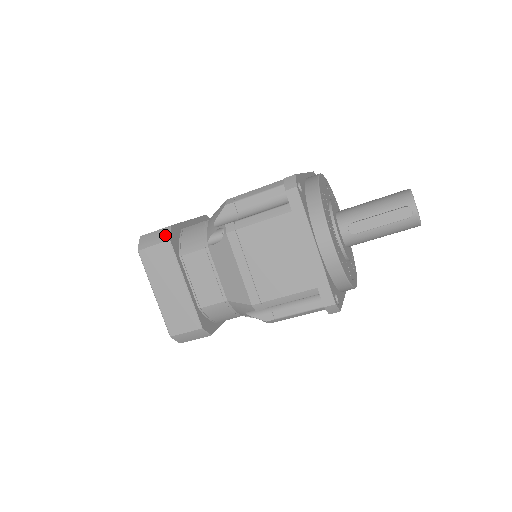
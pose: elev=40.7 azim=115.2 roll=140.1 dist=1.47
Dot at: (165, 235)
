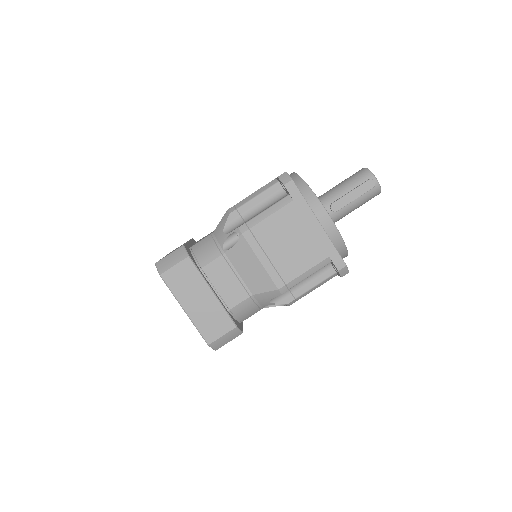
Dot at: (182, 253)
